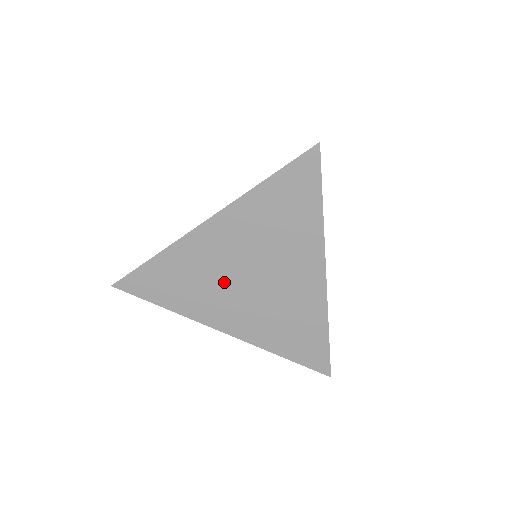
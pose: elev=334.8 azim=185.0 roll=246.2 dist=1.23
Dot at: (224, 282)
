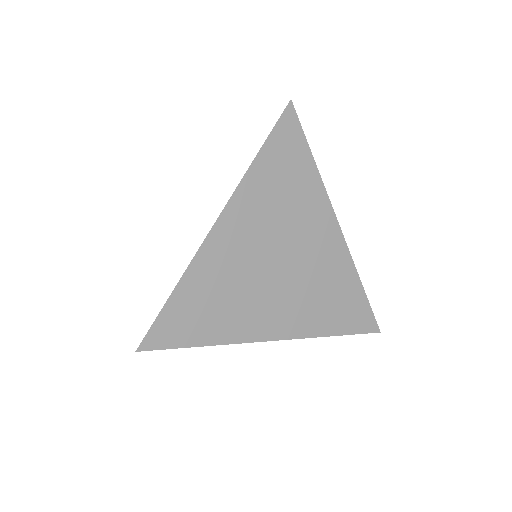
Dot at: (255, 282)
